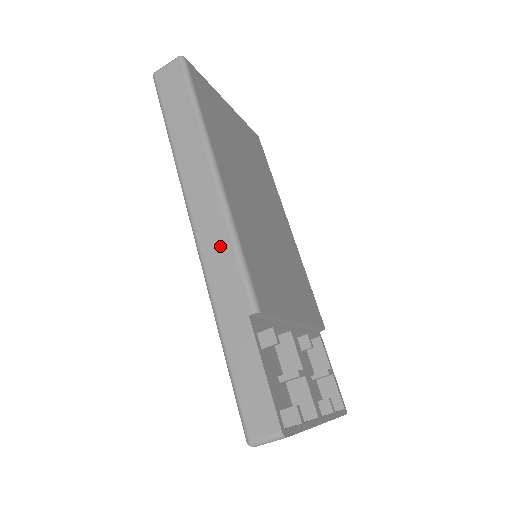
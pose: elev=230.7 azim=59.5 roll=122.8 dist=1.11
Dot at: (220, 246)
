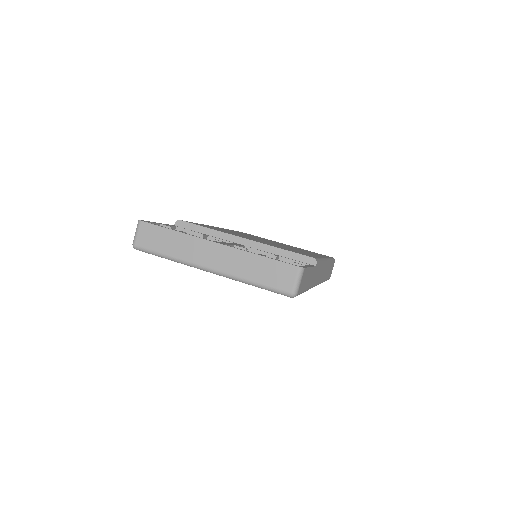
Dot at: occluded
